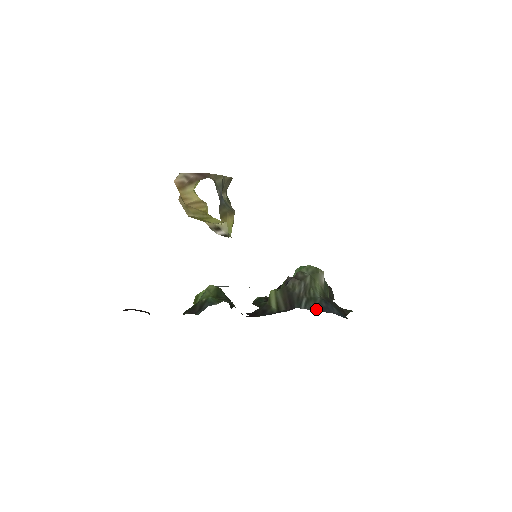
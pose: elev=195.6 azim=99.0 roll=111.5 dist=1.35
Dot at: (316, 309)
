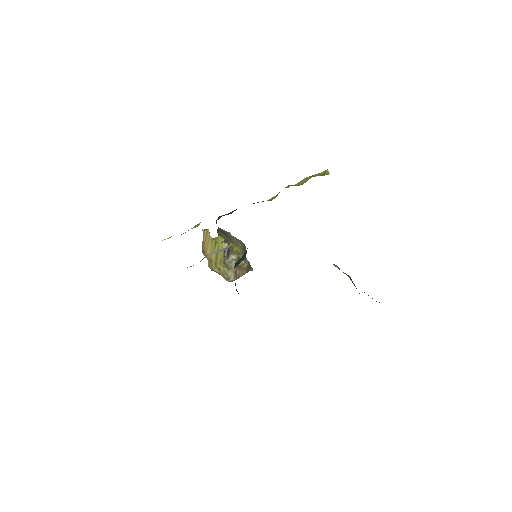
Dot at: occluded
